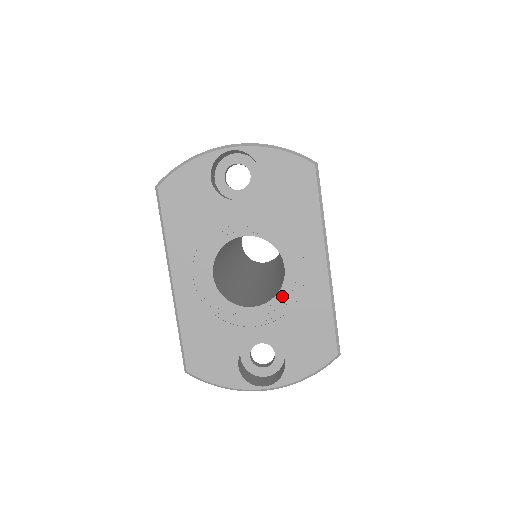
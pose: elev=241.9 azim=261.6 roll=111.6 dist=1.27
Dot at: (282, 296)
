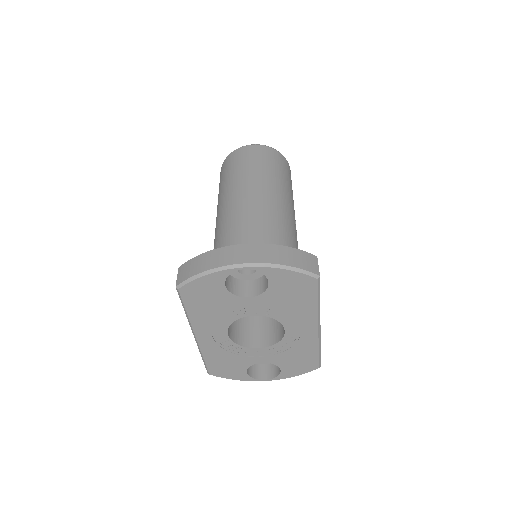
Dot at: (281, 344)
